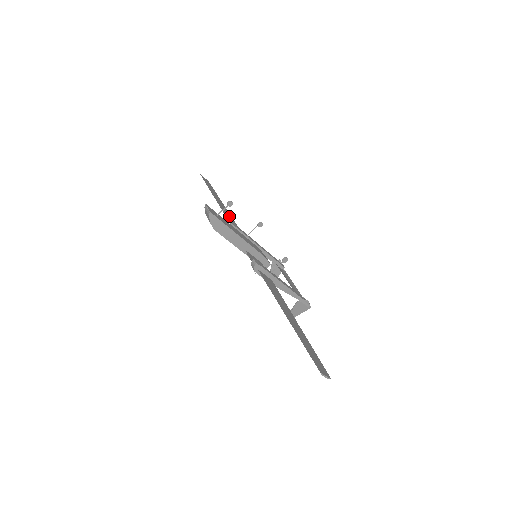
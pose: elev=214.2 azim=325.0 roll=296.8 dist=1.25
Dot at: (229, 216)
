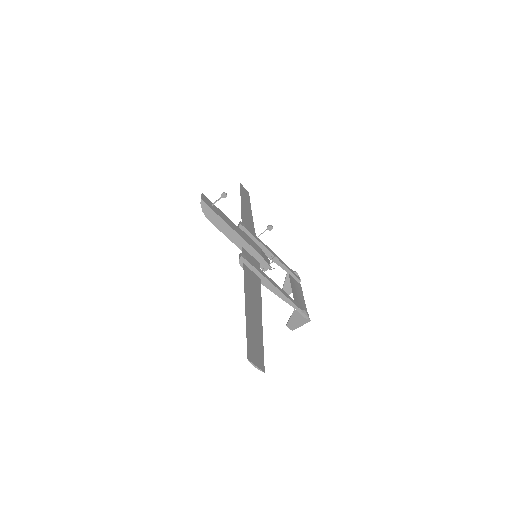
Dot at: (249, 220)
